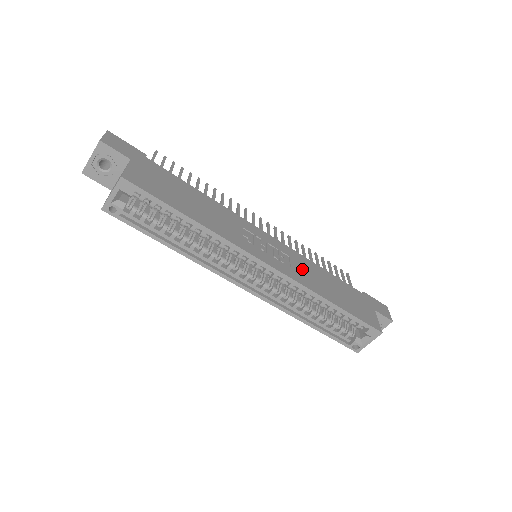
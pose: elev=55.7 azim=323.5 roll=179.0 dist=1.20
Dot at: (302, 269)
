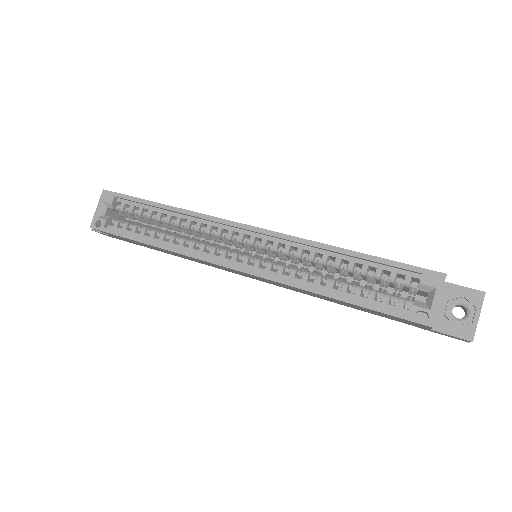
Dot at: occluded
